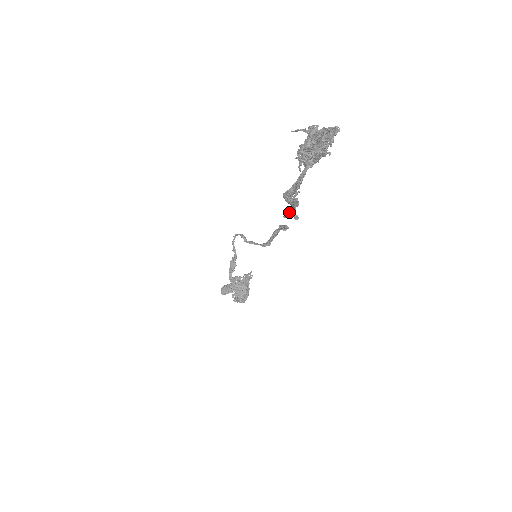
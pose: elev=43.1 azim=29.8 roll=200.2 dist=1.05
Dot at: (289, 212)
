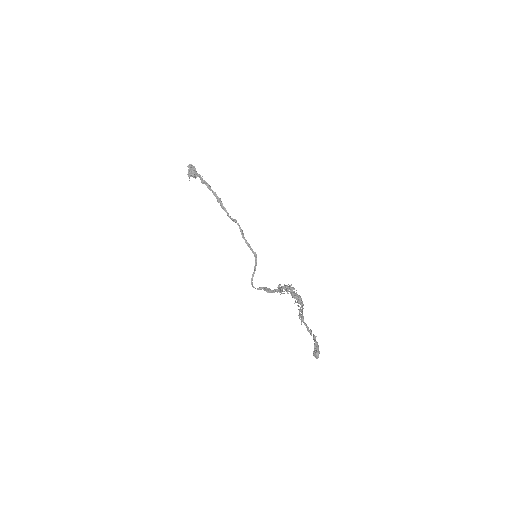
Dot at: (219, 201)
